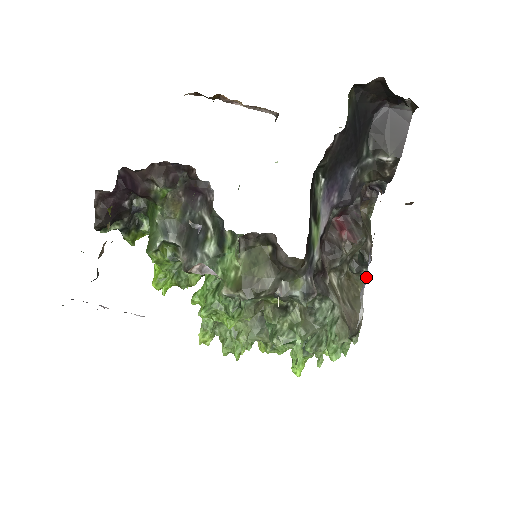
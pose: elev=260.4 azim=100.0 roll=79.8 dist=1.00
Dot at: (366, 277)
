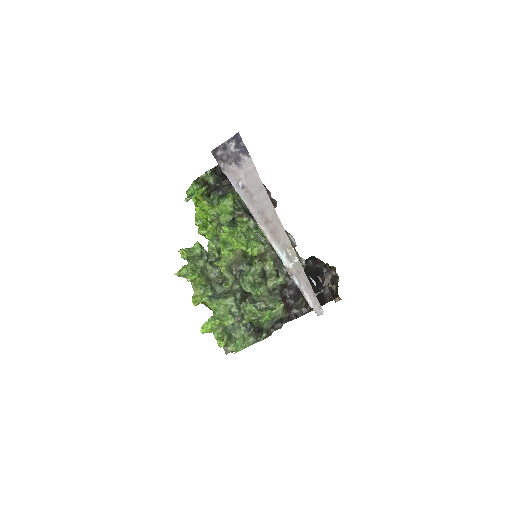
Dot at: occluded
